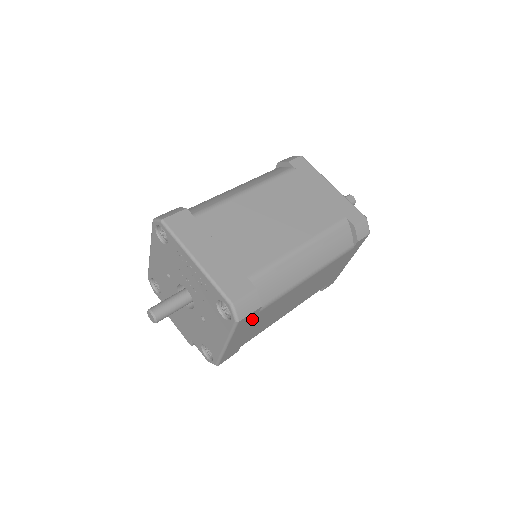
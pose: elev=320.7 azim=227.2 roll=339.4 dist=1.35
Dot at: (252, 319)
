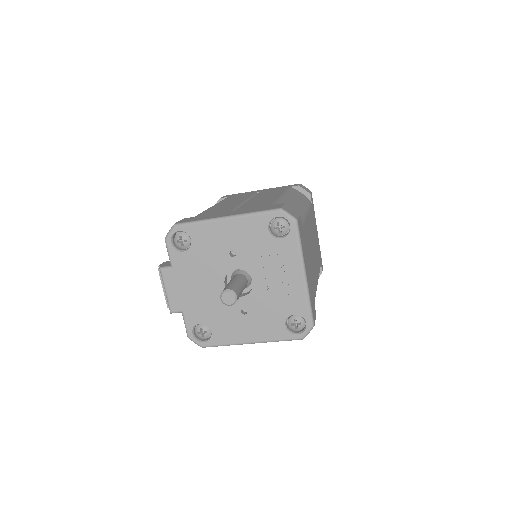
Dot at: occluded
